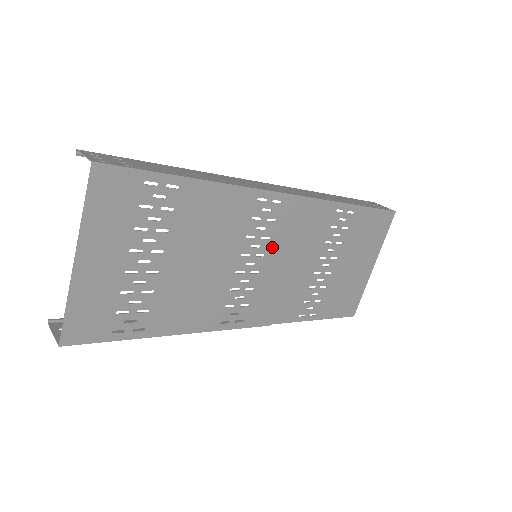
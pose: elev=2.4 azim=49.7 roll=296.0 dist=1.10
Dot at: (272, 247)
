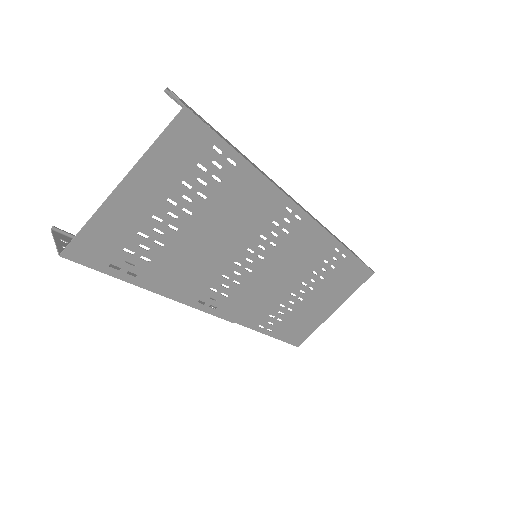
Dot at: (273, 255)
